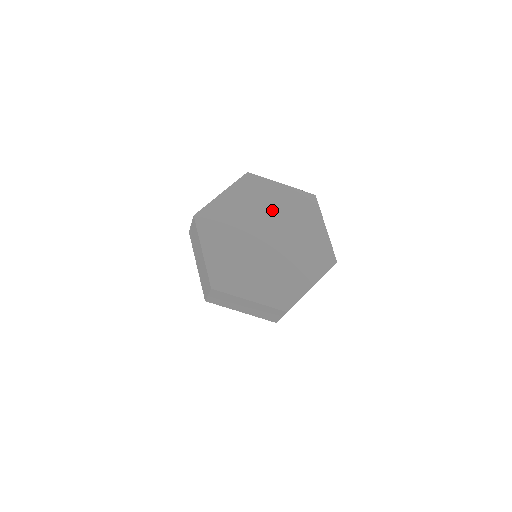
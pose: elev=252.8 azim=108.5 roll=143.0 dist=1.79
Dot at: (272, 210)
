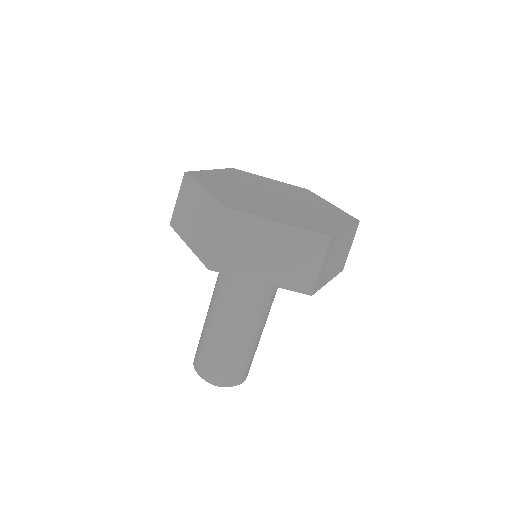
Dot at: (270, 186)
